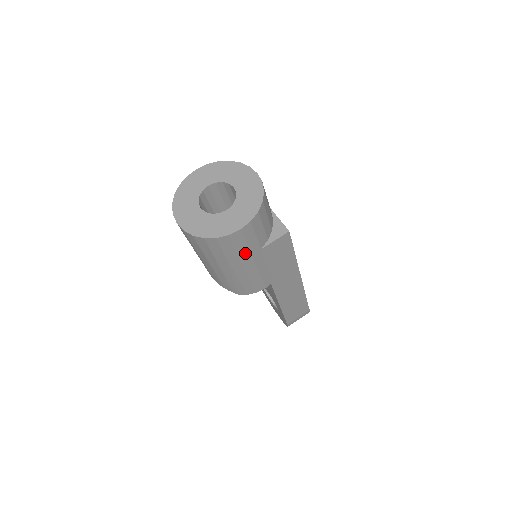
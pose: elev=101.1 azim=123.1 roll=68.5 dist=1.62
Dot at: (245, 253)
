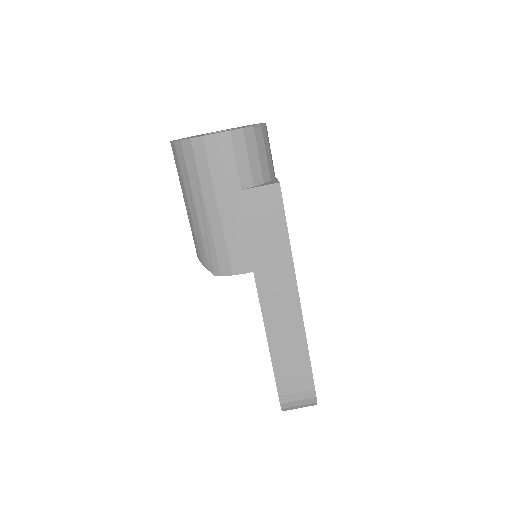
Dot at: (220, 182)
